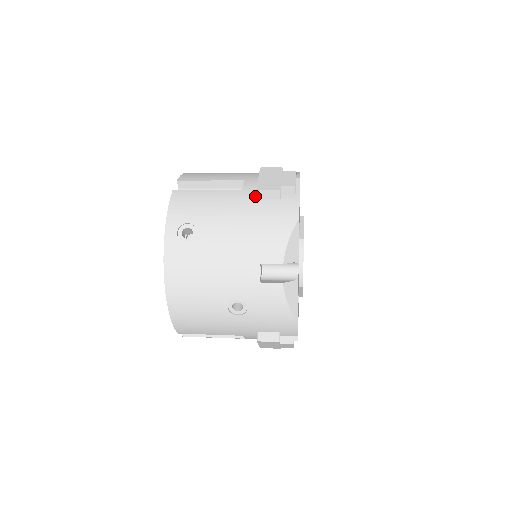
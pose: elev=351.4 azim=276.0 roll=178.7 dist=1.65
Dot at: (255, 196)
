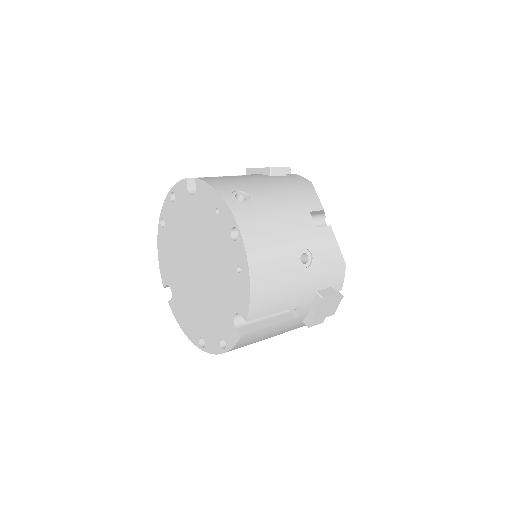
Dot at: (267, 175)
